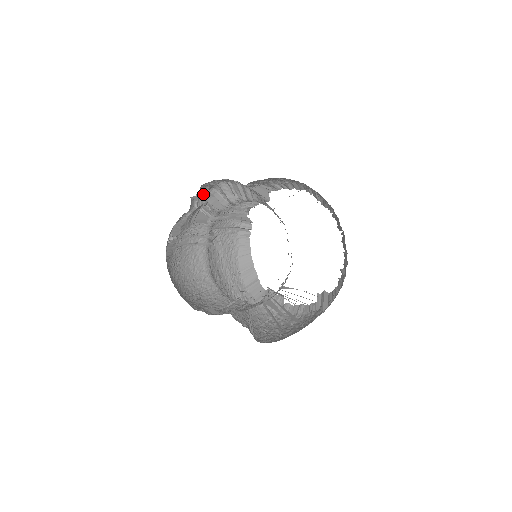
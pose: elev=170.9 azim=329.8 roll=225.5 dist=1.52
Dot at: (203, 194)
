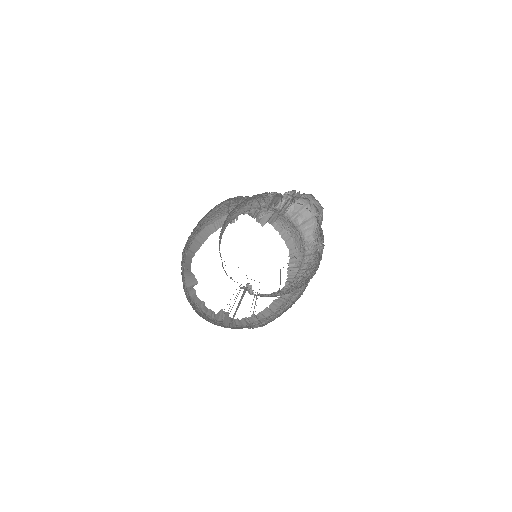
Dot at: (294, 194)
